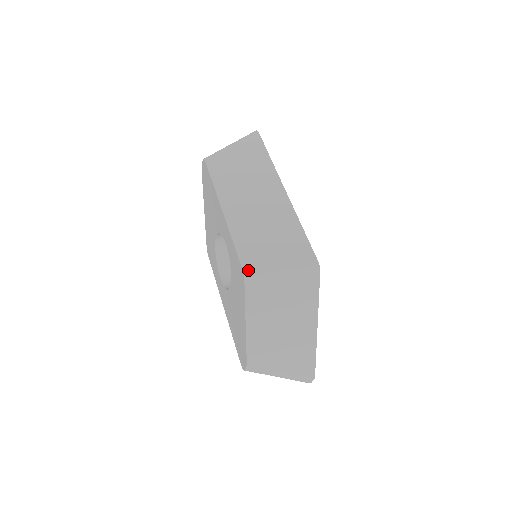
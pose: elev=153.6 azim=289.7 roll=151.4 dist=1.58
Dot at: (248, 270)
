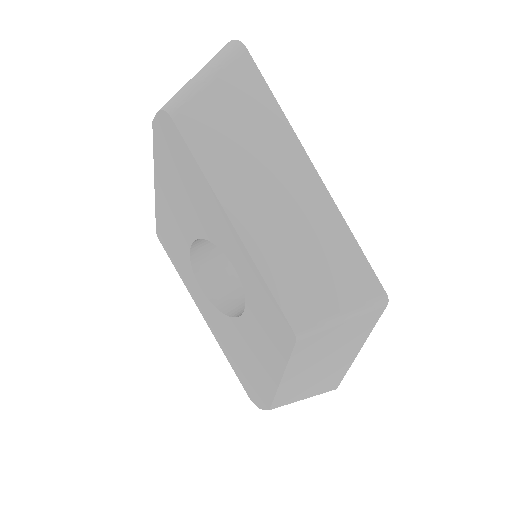
Dot at: (301, 329)
